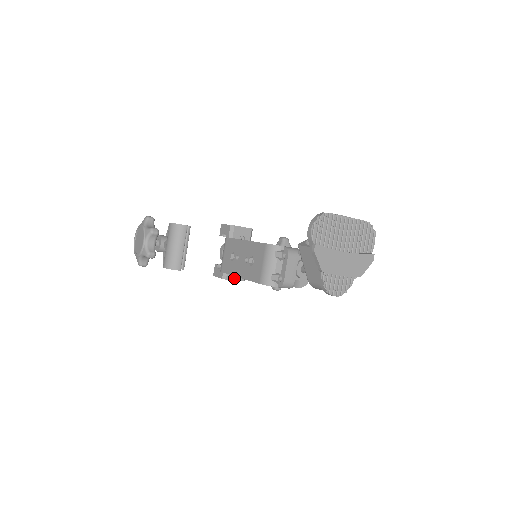
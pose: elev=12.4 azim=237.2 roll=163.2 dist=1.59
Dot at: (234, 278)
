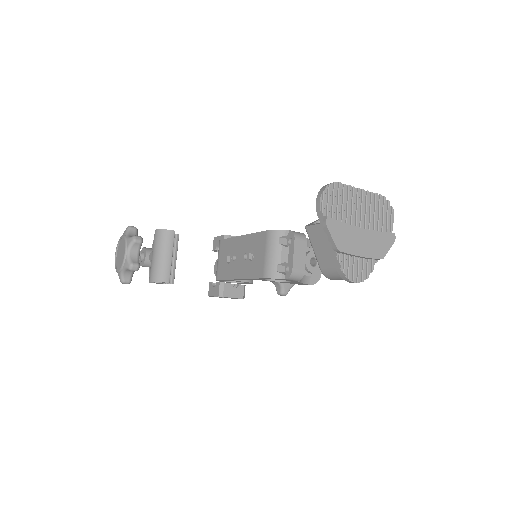
Dot at: (232, 295)
